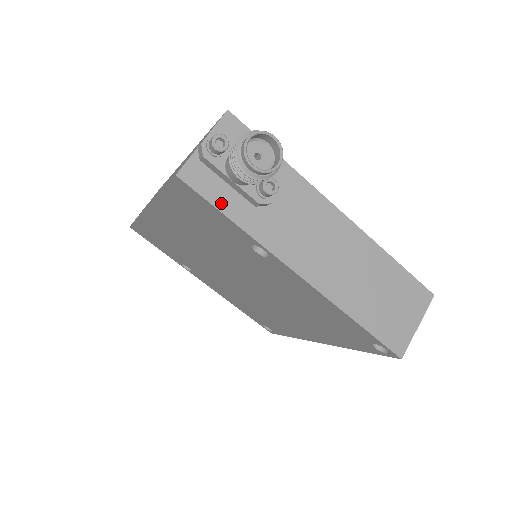
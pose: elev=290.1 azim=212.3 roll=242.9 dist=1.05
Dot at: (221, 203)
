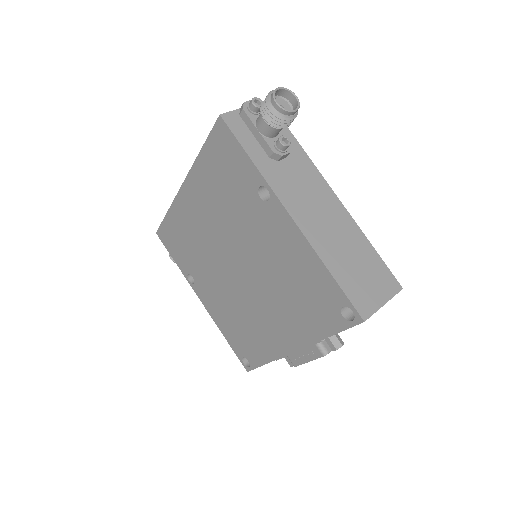
Dot at: (245, 144)
